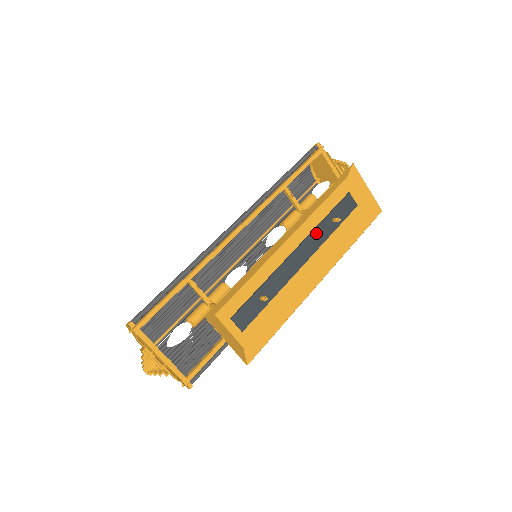
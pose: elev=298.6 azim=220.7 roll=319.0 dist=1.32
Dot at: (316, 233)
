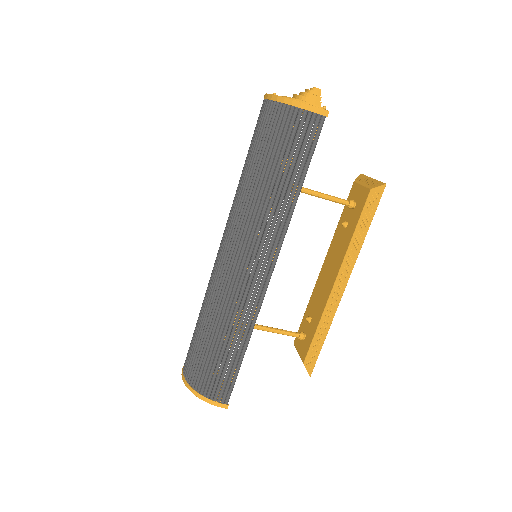
Dot at: (341, 249)
